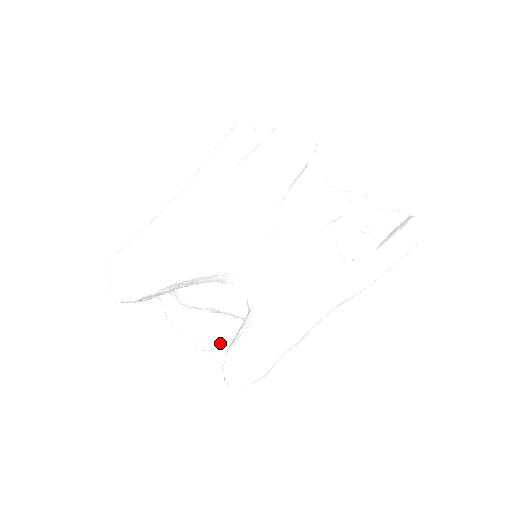
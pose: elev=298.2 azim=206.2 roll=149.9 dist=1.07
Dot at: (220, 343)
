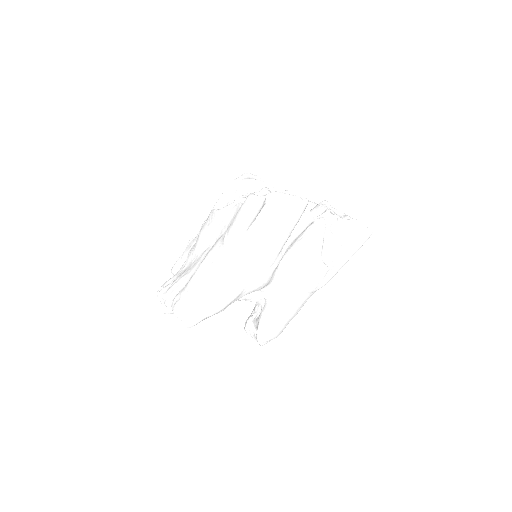
Dot at: occluded
